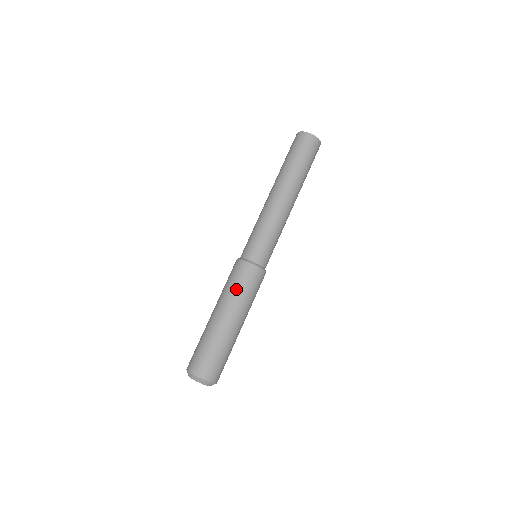
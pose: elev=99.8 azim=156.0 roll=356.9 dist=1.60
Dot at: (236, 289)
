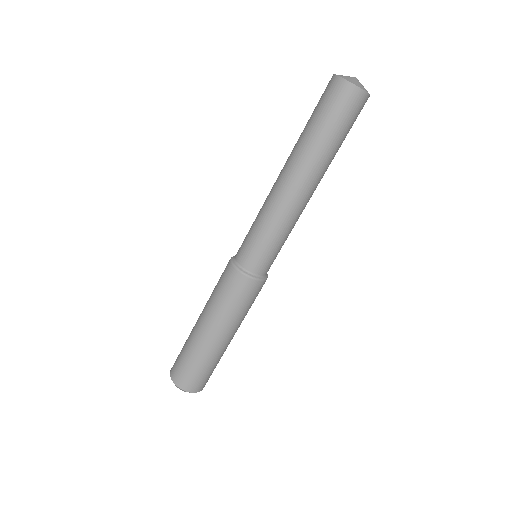
Dot at: (216, 295)
